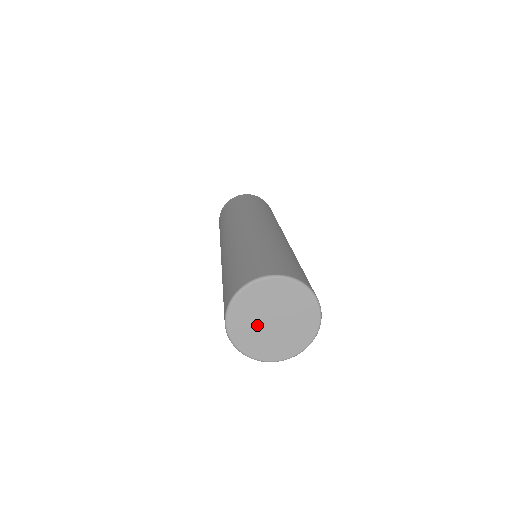
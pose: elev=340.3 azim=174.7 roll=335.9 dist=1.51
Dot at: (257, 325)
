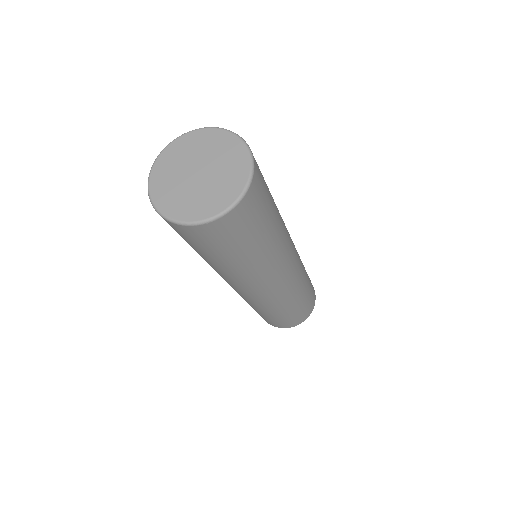
Dot at: (180, 176)
